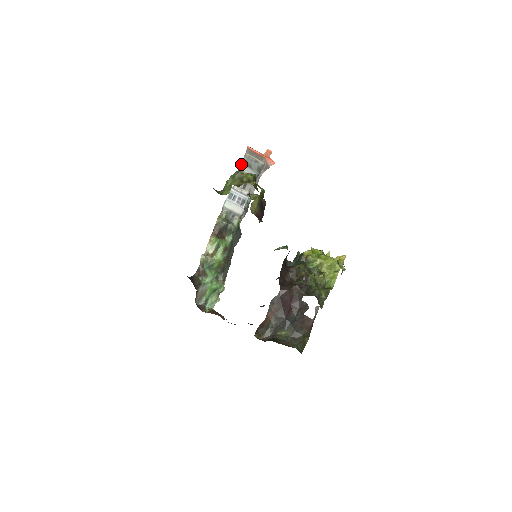
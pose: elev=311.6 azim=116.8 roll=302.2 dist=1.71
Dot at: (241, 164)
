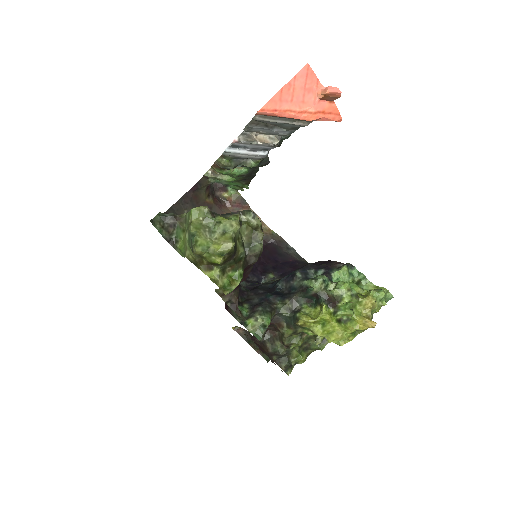
Dot at: (247, 125)
